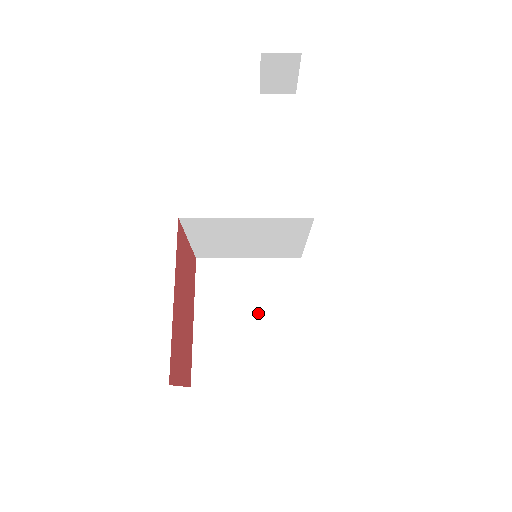
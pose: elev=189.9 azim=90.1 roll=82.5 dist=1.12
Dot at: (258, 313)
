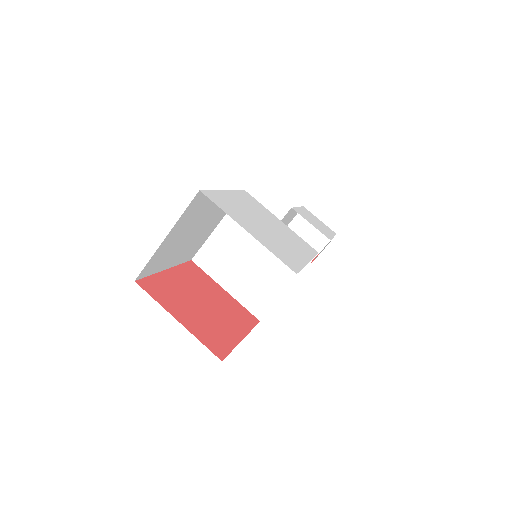
Dot at: occluded
